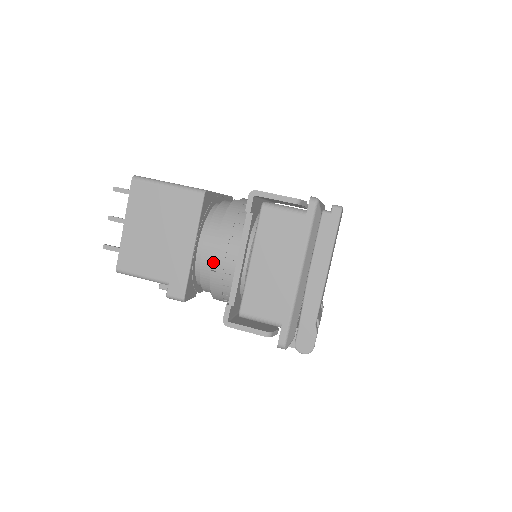
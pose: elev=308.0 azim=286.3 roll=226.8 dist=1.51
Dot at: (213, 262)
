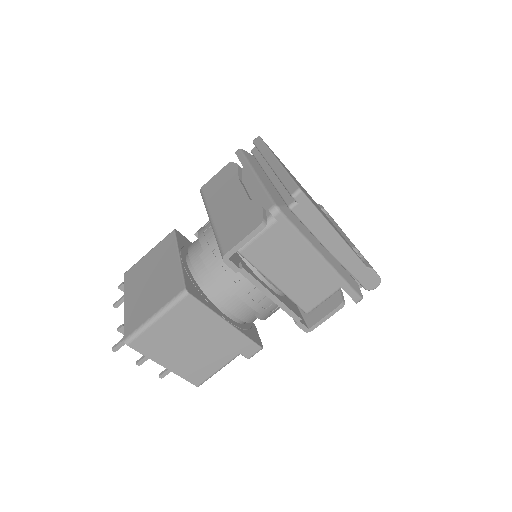
Dot at: (249, 311)
